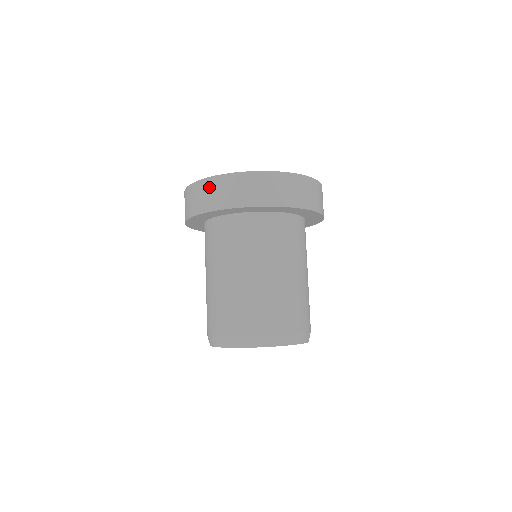
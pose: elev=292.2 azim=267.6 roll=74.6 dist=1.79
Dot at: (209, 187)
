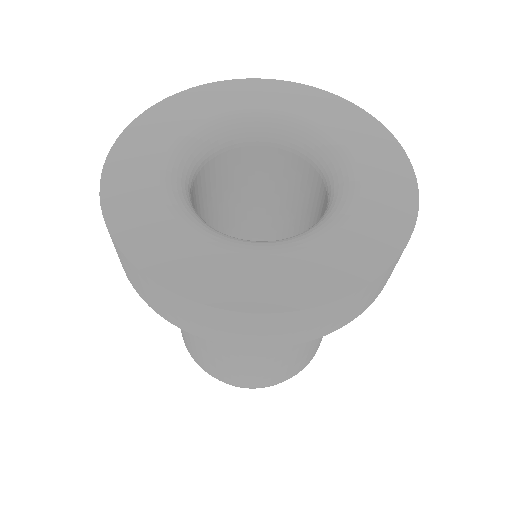
Dot at: (147, 287)
